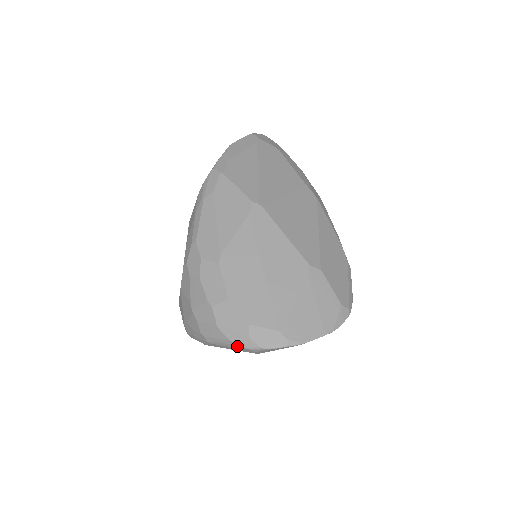
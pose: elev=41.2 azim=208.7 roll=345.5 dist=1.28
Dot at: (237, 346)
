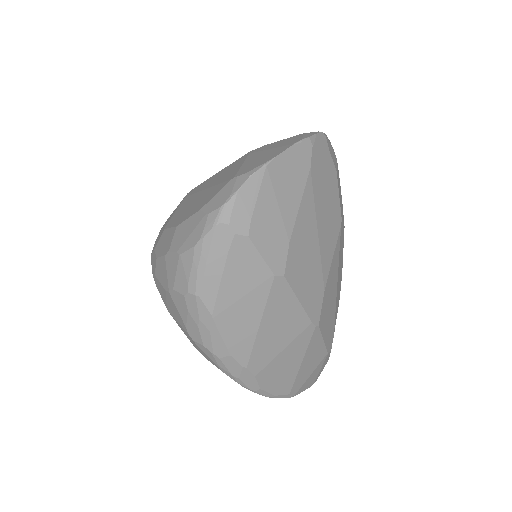
Dot at: (207, 241)
